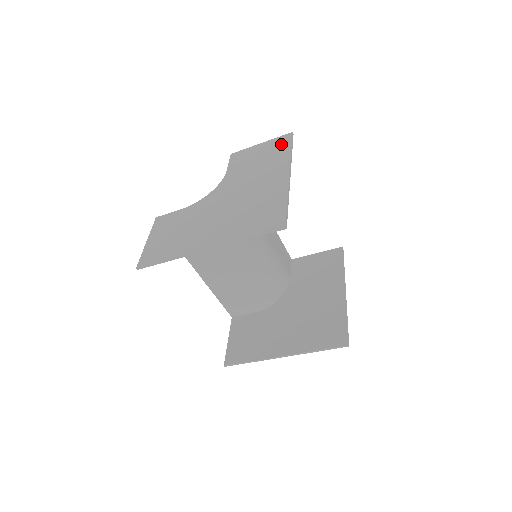
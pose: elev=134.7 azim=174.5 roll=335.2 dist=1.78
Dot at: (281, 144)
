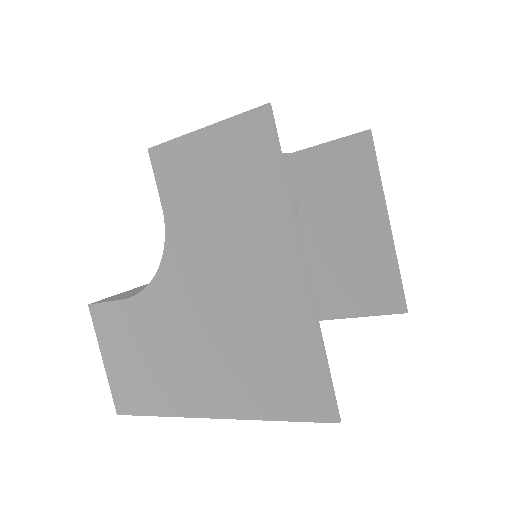
Dot at: (254, 150)
